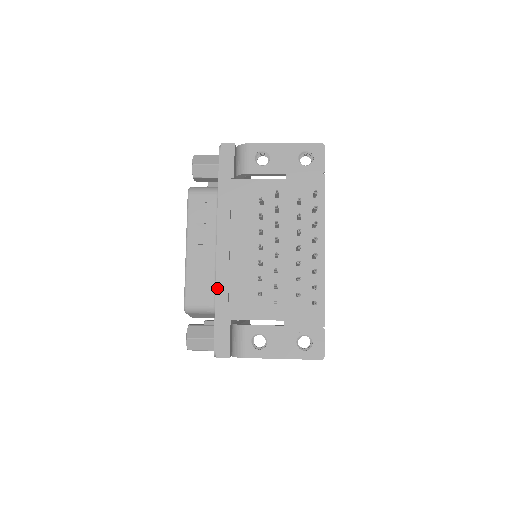
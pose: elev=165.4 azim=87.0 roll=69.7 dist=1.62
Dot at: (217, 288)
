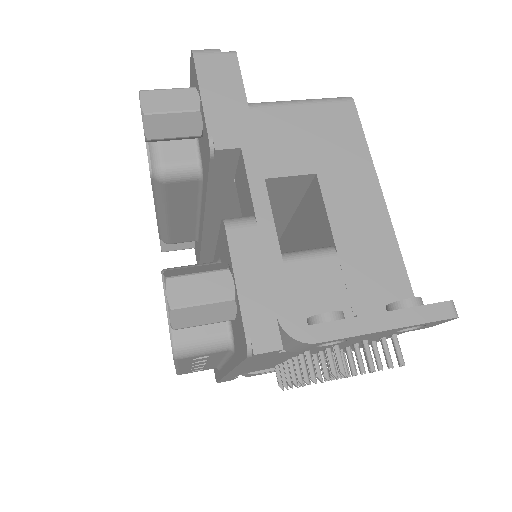
Dot at: occluded
